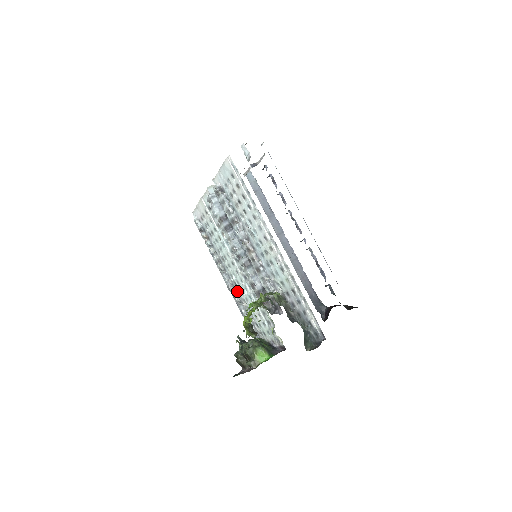
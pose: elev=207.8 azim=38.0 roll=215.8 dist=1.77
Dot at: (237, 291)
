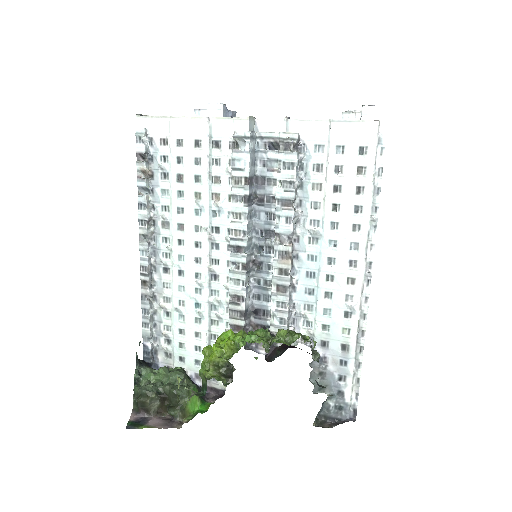
Dot at: (159, 280)
